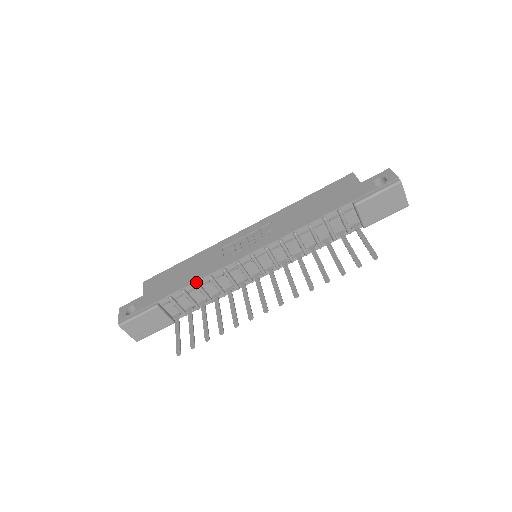
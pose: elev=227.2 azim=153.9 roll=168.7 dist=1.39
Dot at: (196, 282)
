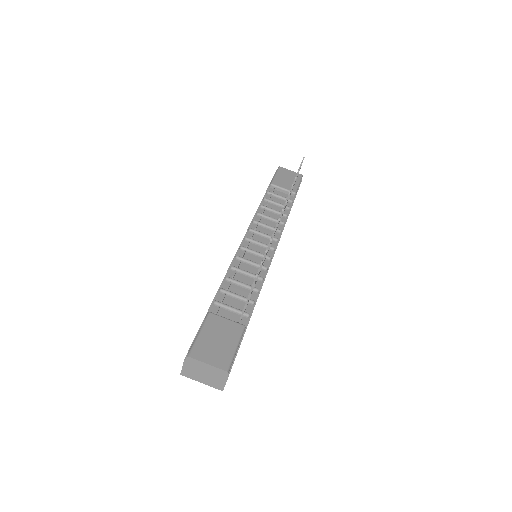
Dot at: (224, 278)
